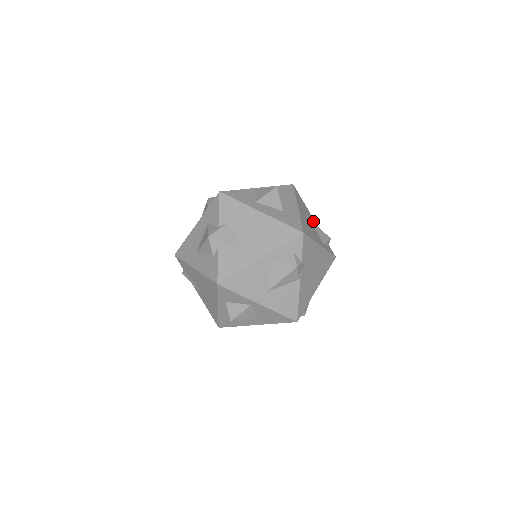
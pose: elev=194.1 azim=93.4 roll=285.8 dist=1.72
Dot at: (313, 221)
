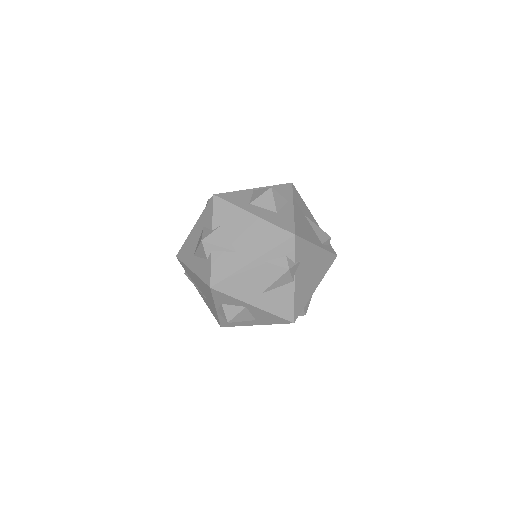
Dot at: (312, 220)
